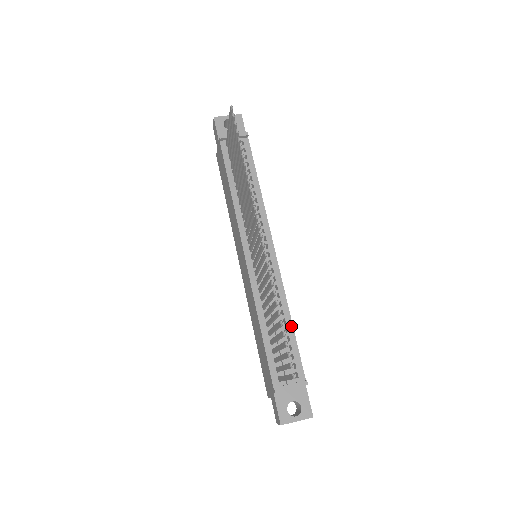
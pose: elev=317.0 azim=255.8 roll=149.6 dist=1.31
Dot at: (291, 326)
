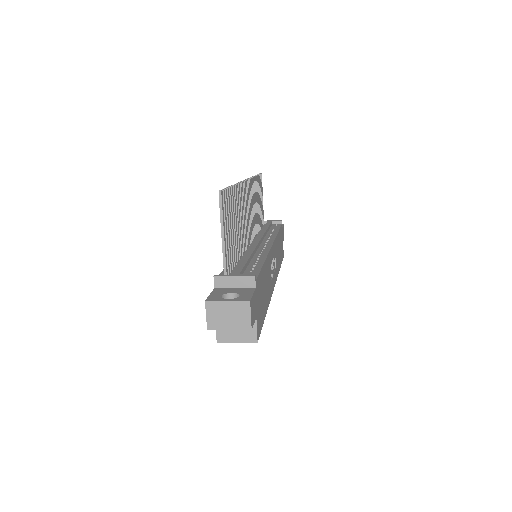
Dot at: (262, 263)
